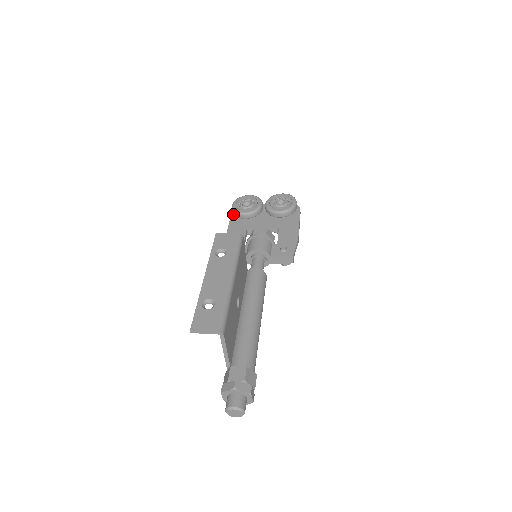
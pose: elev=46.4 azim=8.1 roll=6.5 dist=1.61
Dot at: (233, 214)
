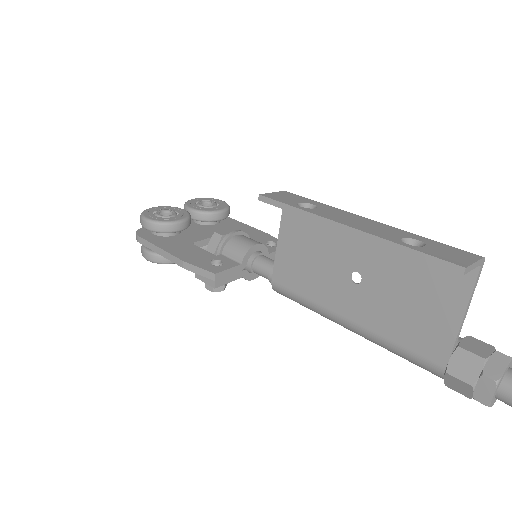
Dot at: (145, 237)
